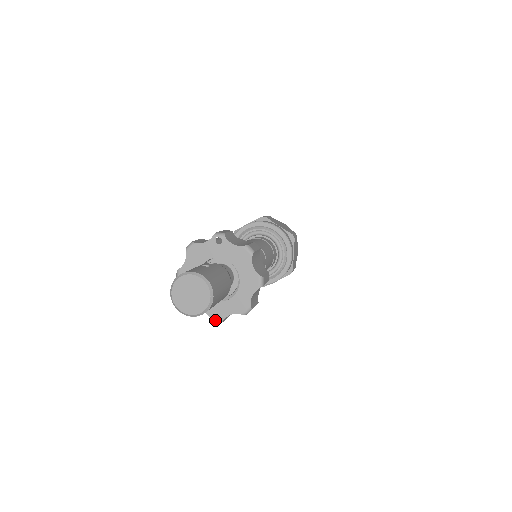
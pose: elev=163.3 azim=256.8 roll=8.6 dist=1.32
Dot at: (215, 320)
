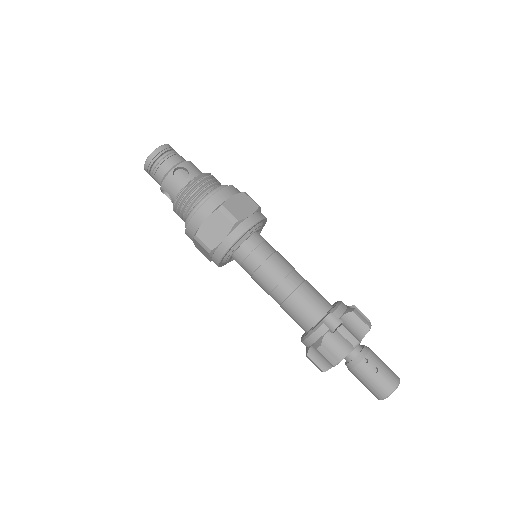
Dot at: occluded
